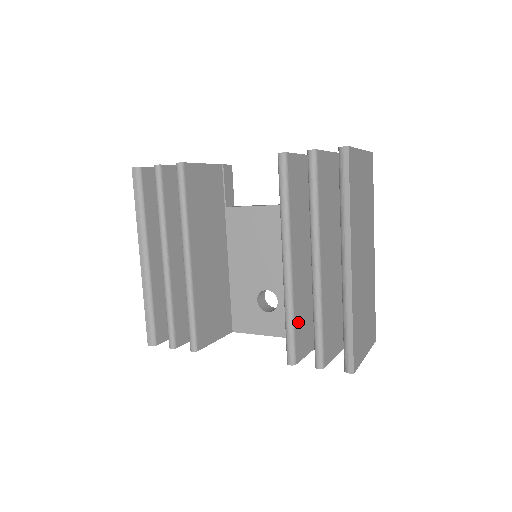
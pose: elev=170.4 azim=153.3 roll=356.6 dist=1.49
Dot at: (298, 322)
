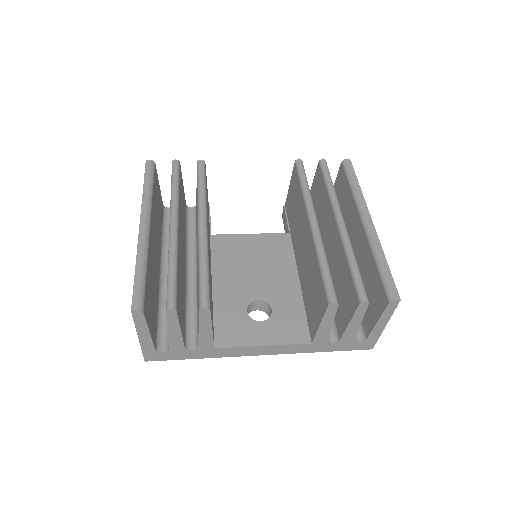
Dot at: occluded
